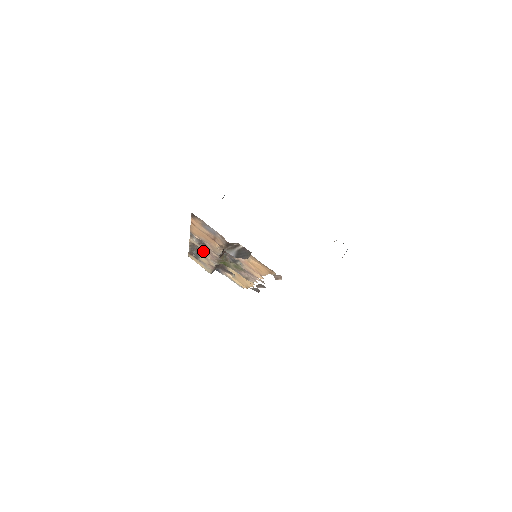
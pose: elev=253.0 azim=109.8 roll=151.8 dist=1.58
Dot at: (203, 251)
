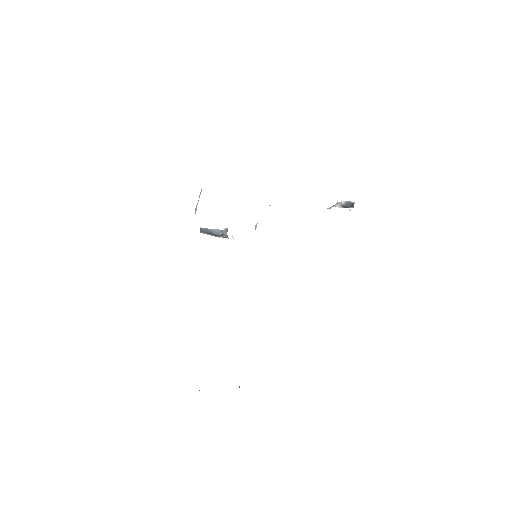
Dot at: occluded
